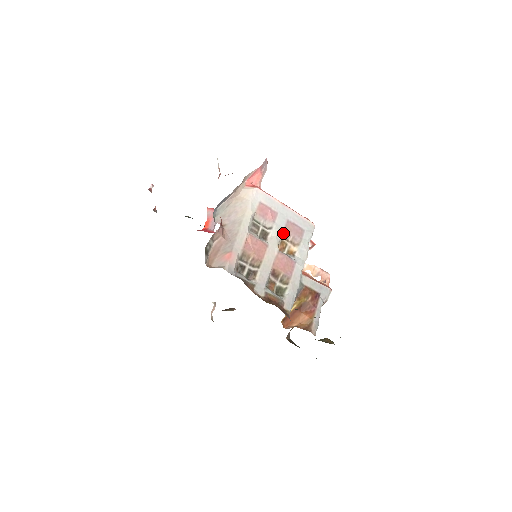
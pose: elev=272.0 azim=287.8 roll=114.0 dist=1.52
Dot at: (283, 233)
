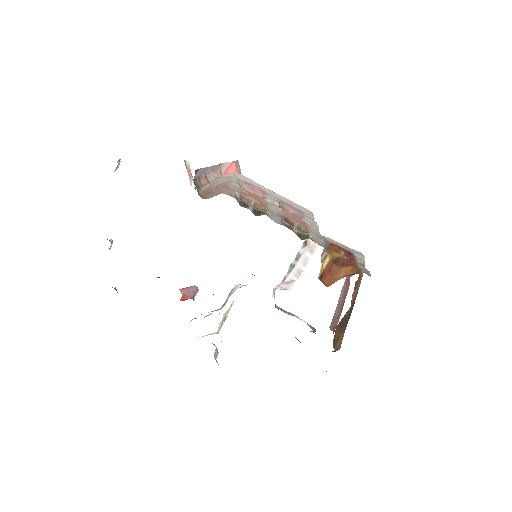
Dot at: (280, 206)
